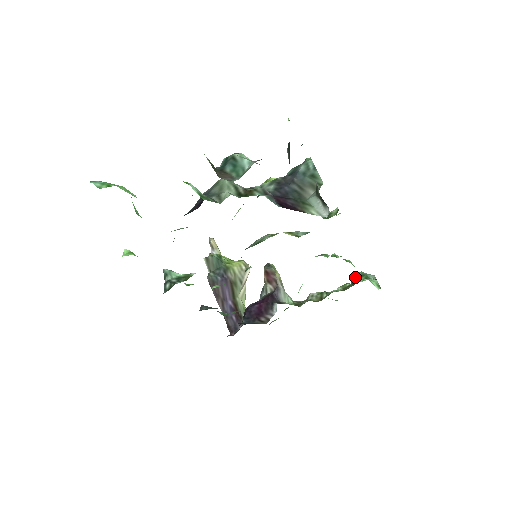
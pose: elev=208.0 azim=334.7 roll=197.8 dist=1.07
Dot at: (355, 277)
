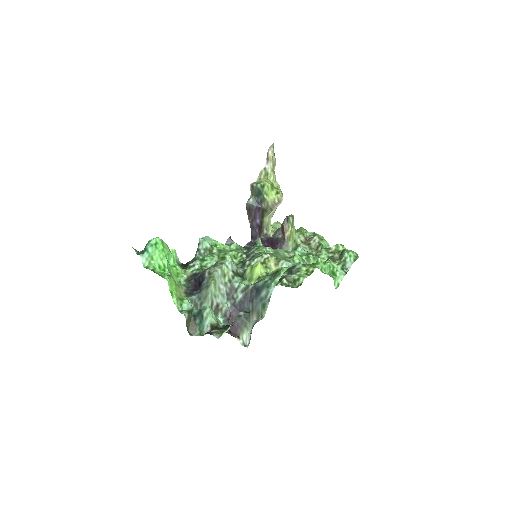
Dot at: (344, 253)
